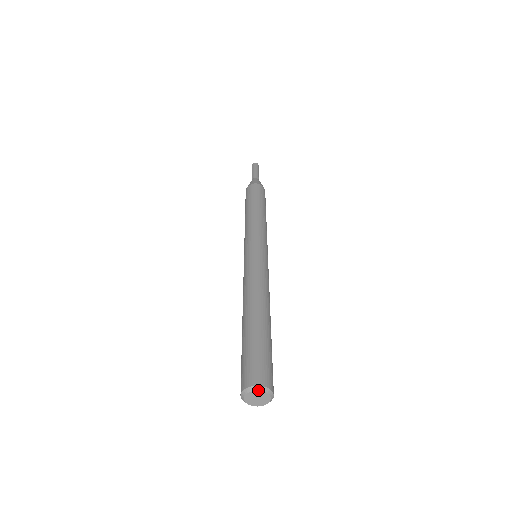
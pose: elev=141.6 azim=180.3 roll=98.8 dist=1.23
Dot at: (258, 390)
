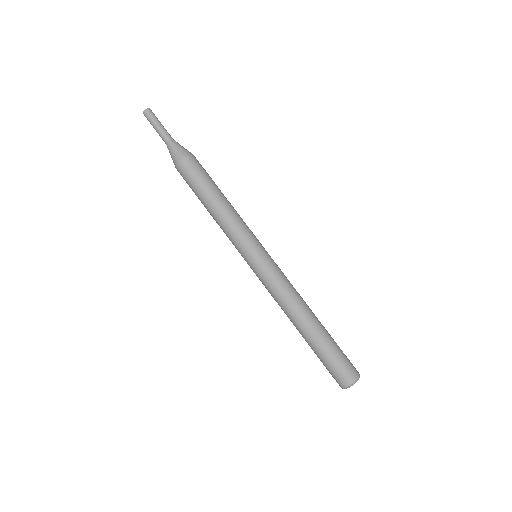
Dot at: occluded
